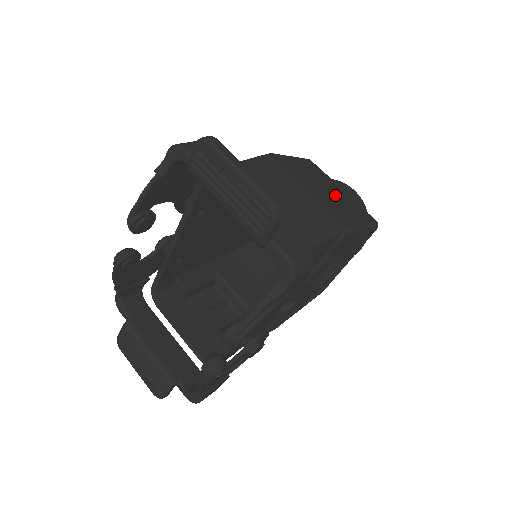
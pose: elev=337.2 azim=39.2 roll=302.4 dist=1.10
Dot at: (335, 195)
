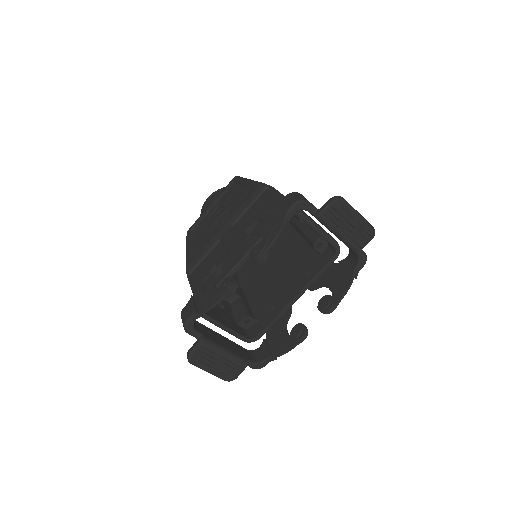
Dot at: occluded
